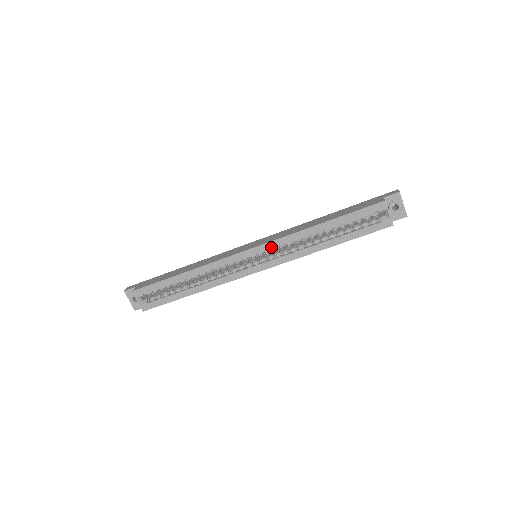
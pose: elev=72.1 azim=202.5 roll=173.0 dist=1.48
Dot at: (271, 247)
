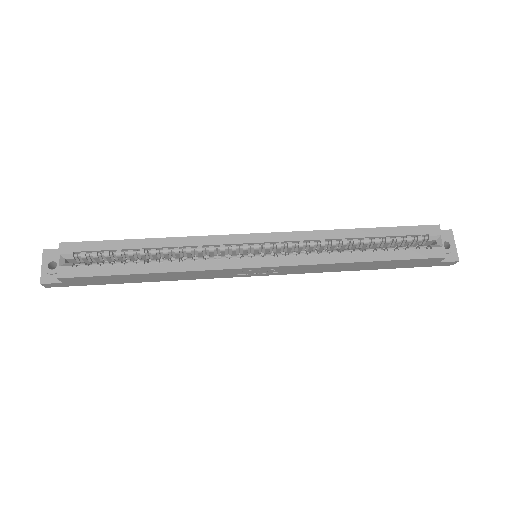
Dot at: (285, 239)
